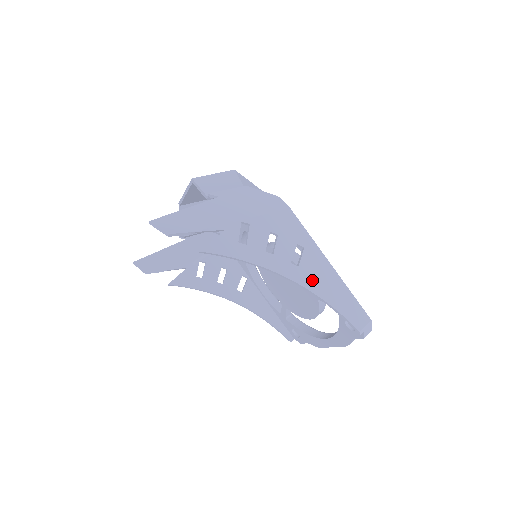
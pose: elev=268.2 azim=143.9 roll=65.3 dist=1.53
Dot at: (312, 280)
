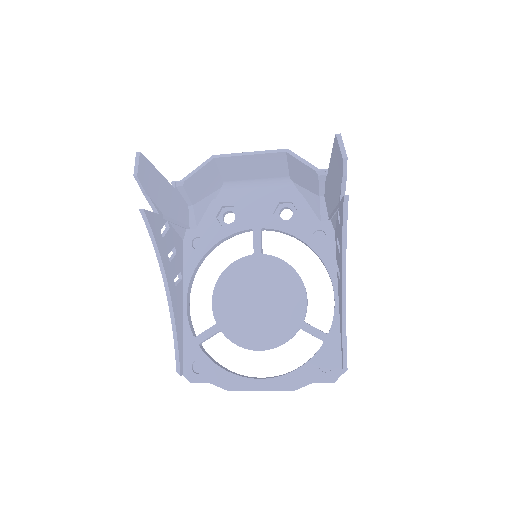
Dot at: occluded
